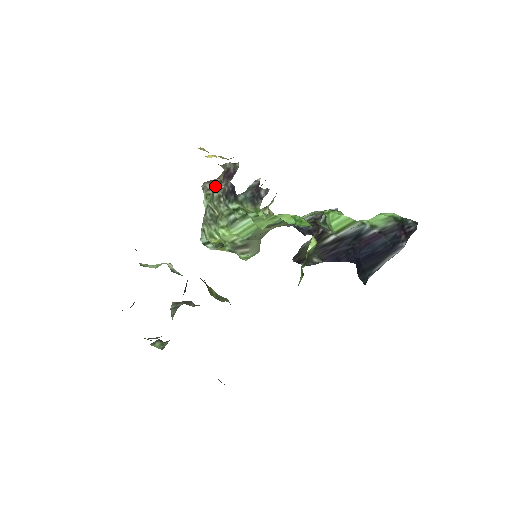
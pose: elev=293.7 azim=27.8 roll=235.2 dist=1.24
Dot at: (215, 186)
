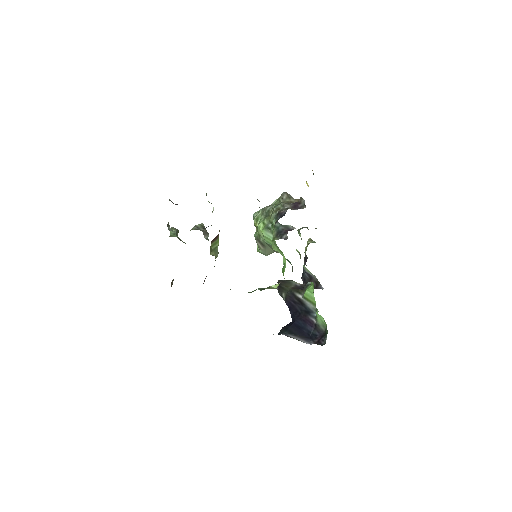
Dot at: (286, 201)
